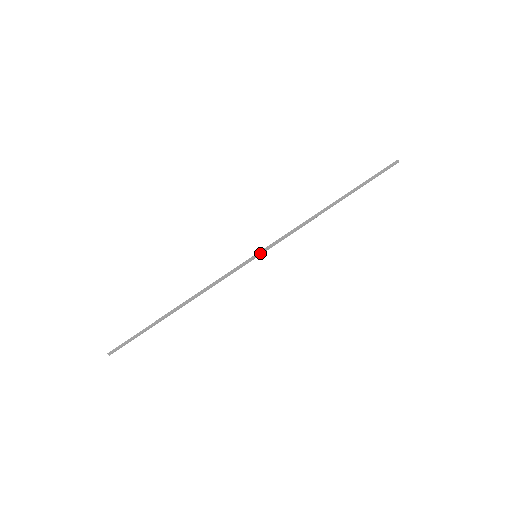
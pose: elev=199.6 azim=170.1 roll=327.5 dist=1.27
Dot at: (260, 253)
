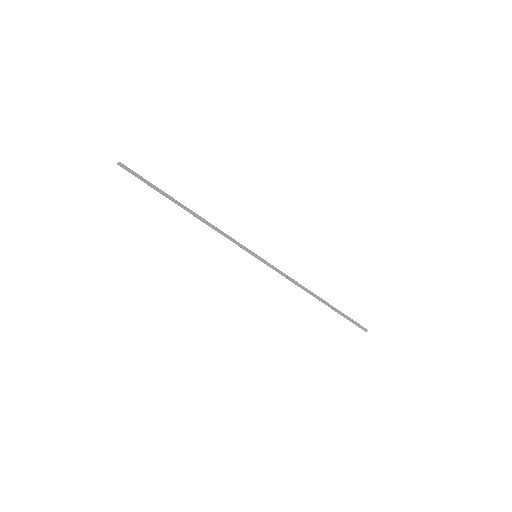
Dot at: (260, 258)
